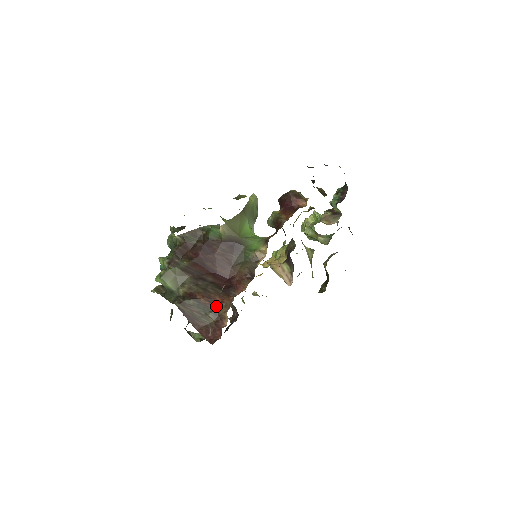
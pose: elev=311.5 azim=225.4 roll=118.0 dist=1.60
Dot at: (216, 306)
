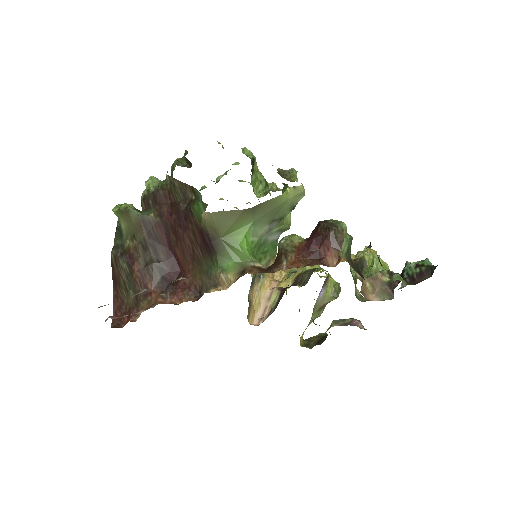
Dot at: (142, 292)
